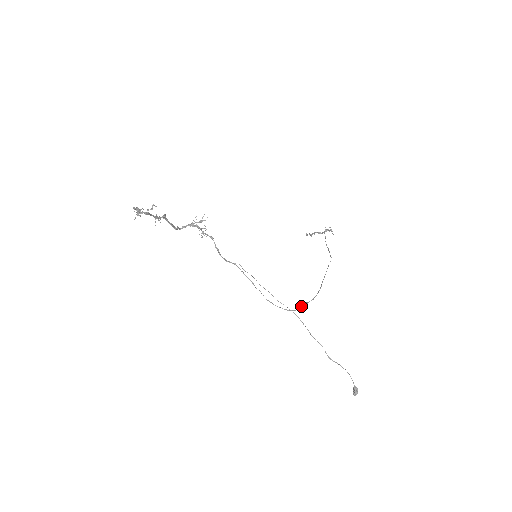
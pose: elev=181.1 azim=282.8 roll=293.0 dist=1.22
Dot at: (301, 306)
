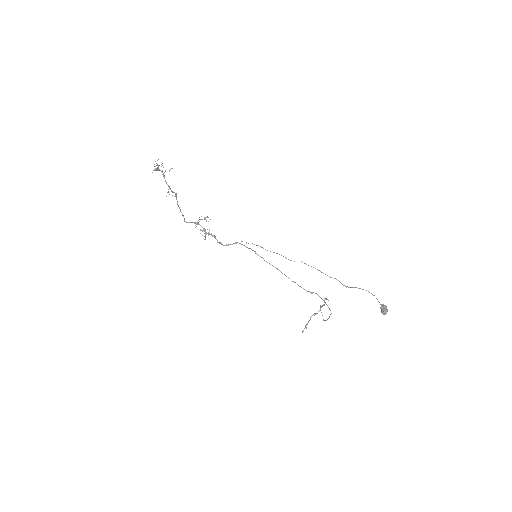
Dot at: (306, 290)
